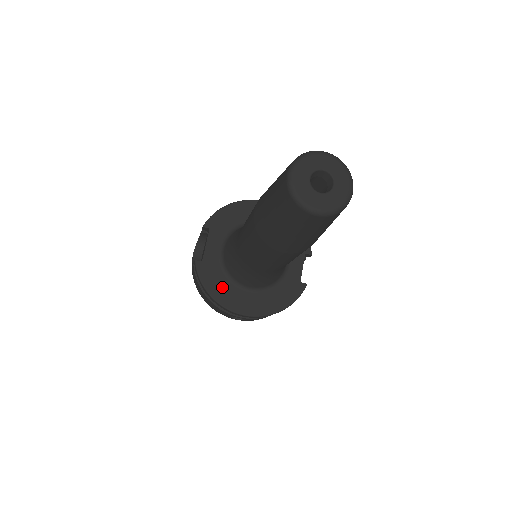
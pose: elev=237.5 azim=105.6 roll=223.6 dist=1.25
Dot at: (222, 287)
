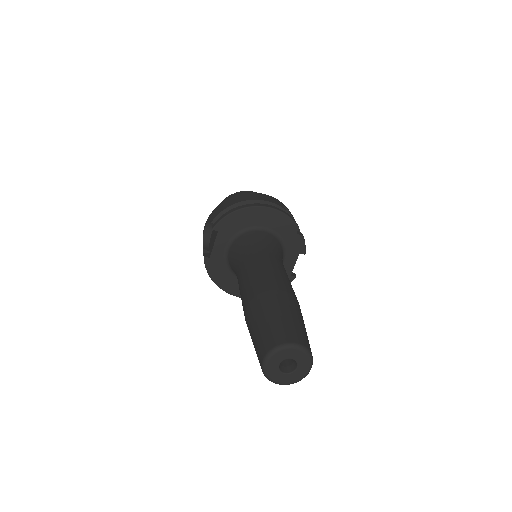
Dot at: (225, 277)
